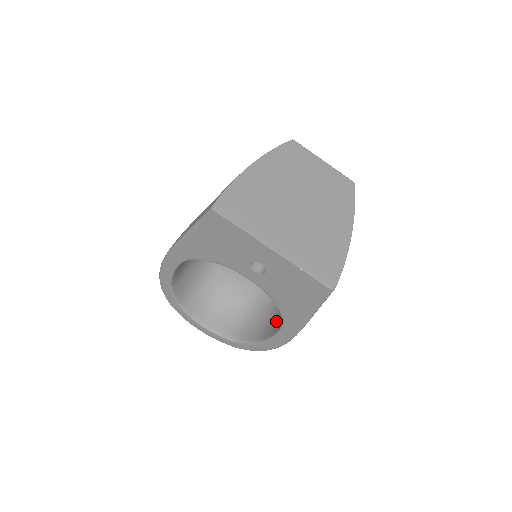
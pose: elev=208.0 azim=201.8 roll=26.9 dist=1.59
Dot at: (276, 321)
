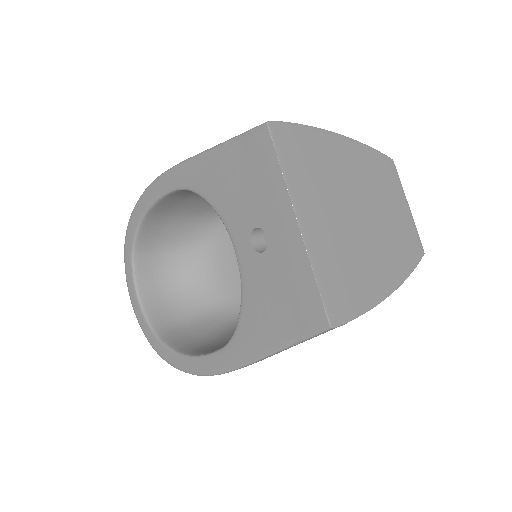
Dot at: (220, 344)
